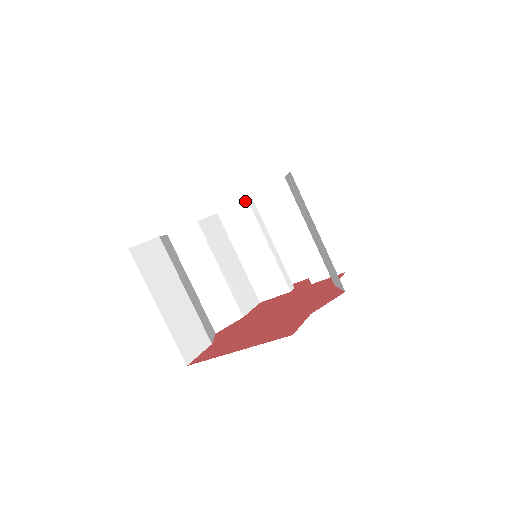
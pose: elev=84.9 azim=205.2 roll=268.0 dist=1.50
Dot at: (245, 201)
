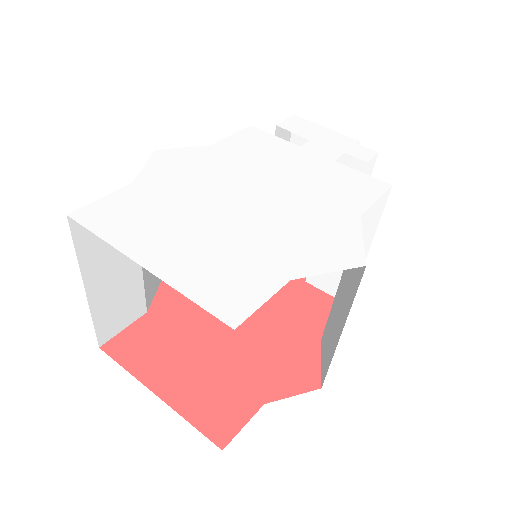
Dot at: (296, 146)
